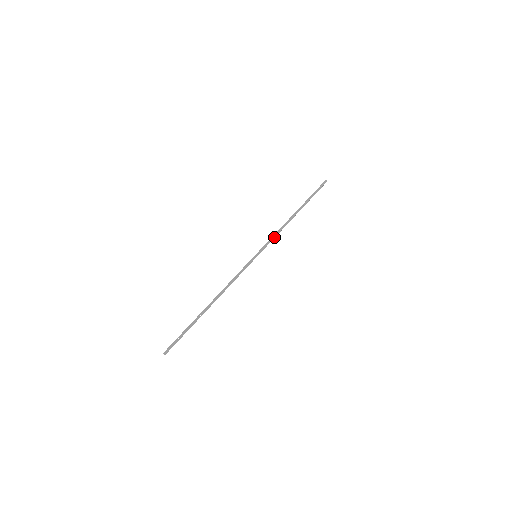
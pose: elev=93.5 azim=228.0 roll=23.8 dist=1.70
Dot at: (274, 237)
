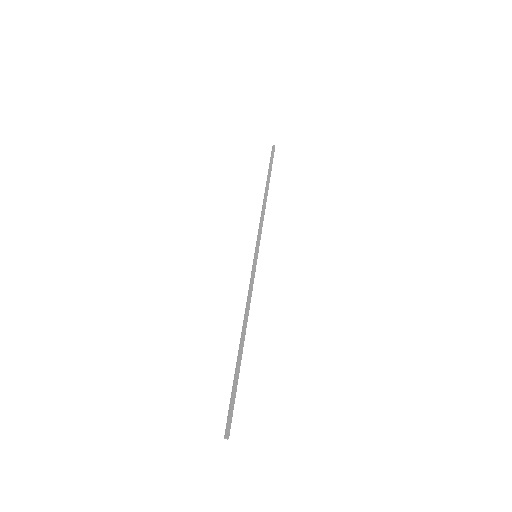
Dot at: (262, 226)
